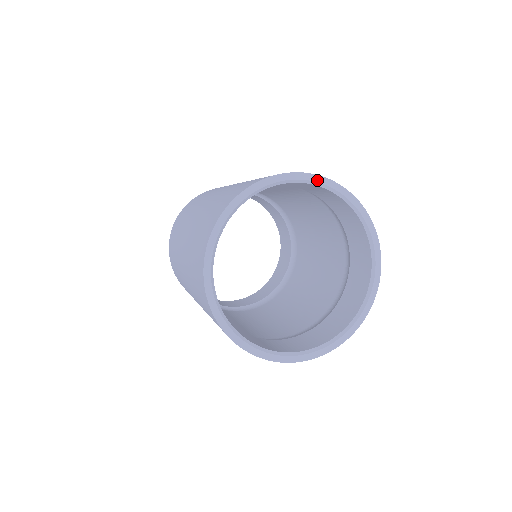
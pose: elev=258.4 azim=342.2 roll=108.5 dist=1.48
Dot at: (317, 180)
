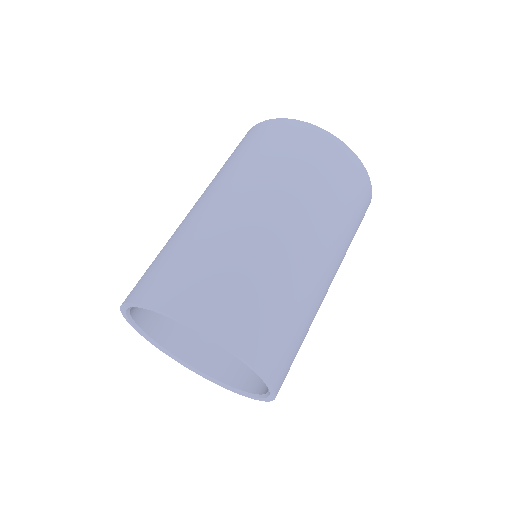
Dot at: (161, 313)
